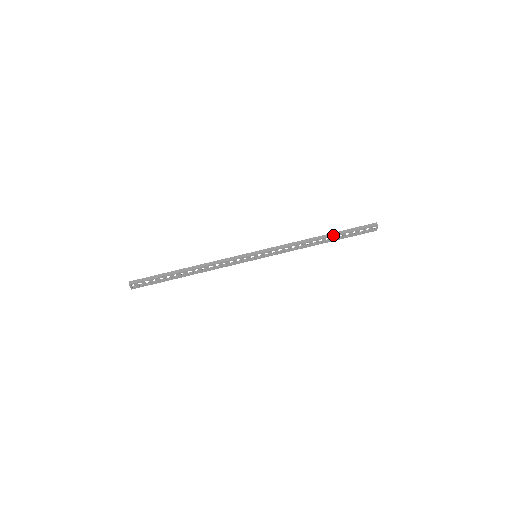
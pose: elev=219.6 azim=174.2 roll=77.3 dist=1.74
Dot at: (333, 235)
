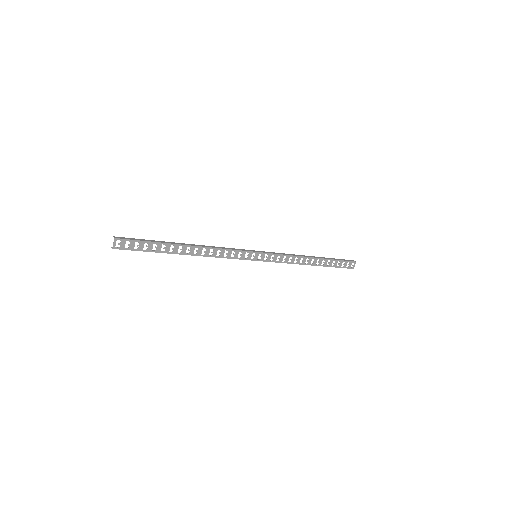
Dot at: (323, 258)
